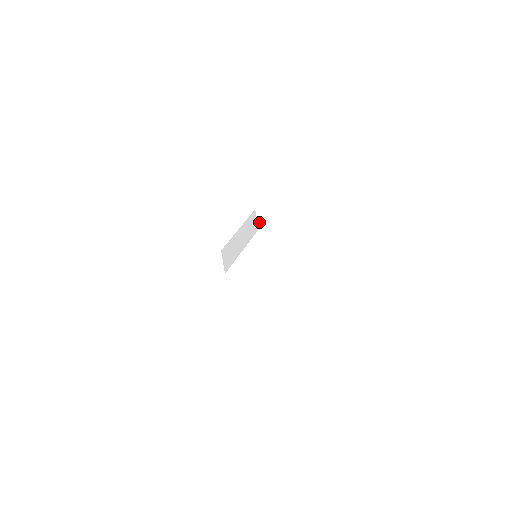
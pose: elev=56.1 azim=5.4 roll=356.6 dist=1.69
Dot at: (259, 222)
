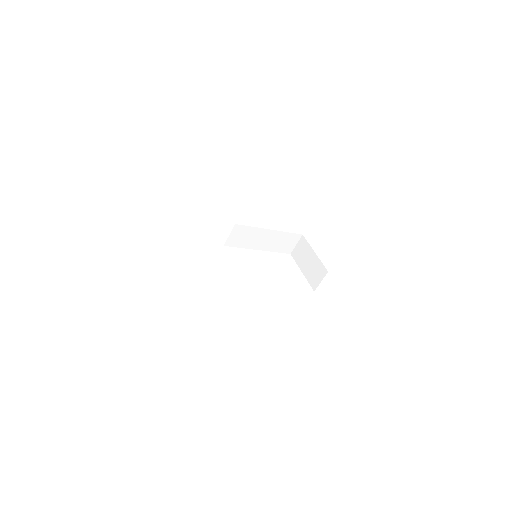
Dot at: (297, 248)
